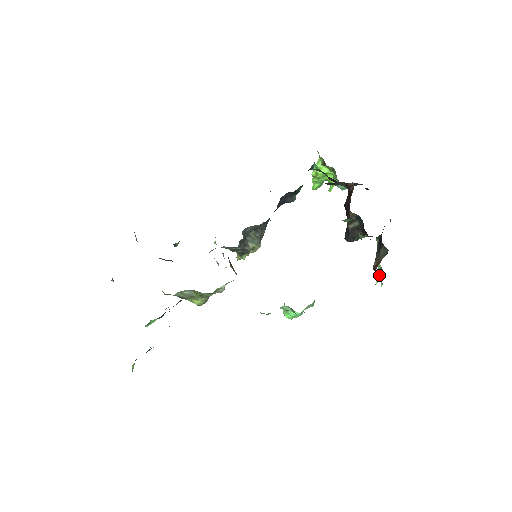
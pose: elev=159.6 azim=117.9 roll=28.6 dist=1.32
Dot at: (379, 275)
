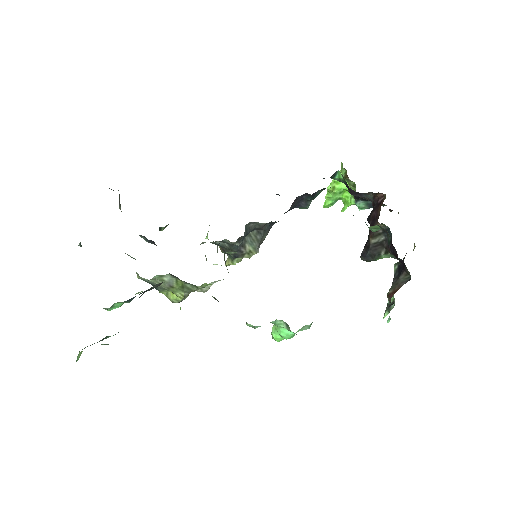
Dot at: (390, 307)
